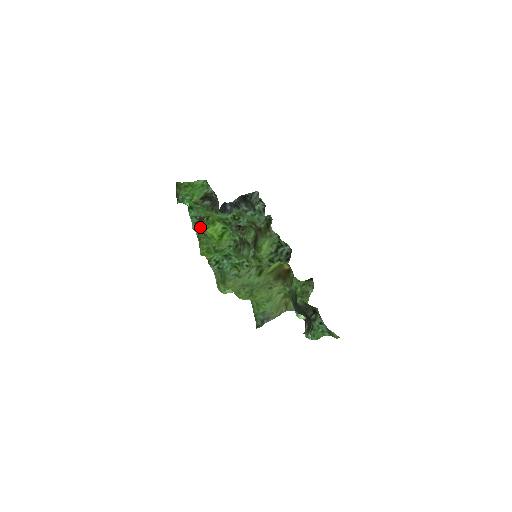
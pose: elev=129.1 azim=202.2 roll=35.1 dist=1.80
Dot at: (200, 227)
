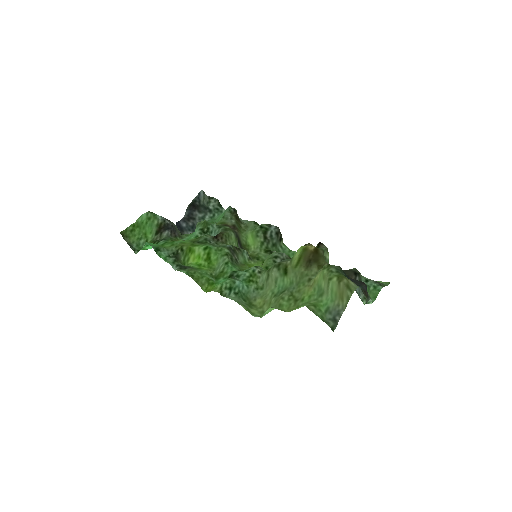
Dot at: (180, 263)
